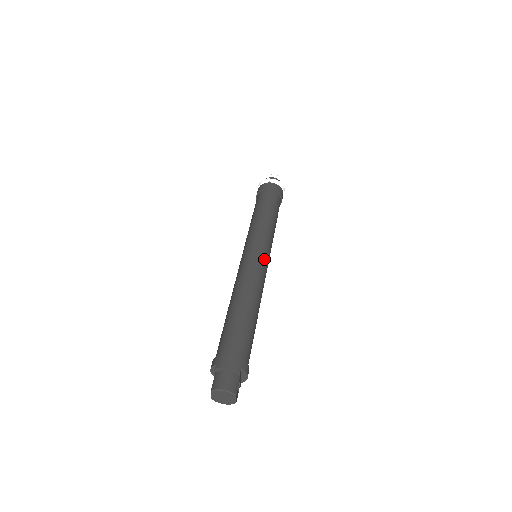
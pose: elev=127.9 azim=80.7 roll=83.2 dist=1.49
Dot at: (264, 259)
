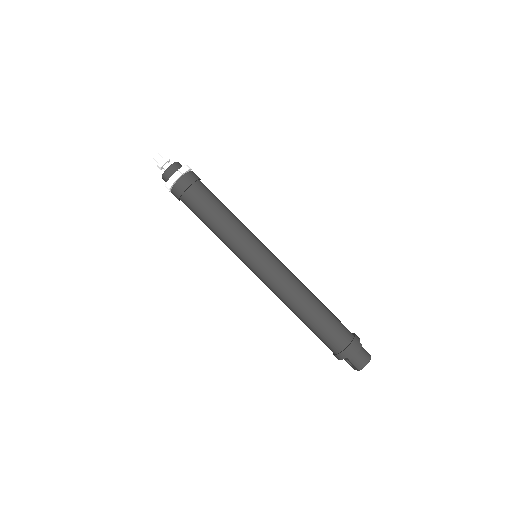
Dot at: (273, 256)
